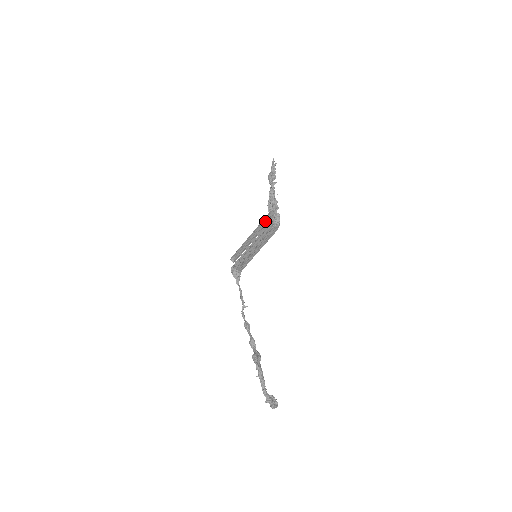
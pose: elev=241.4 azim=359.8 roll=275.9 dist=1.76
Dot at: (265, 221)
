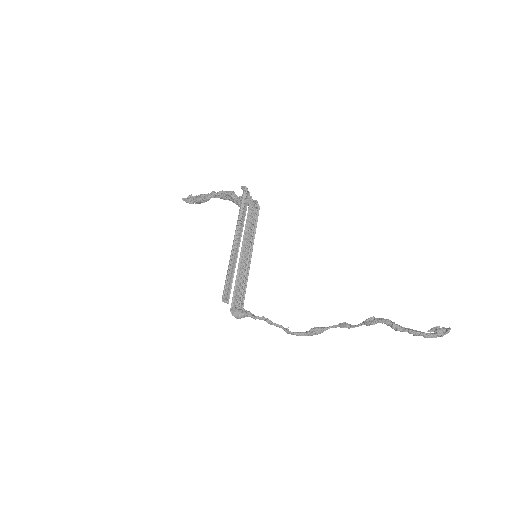
Dot at: (241, 208)
